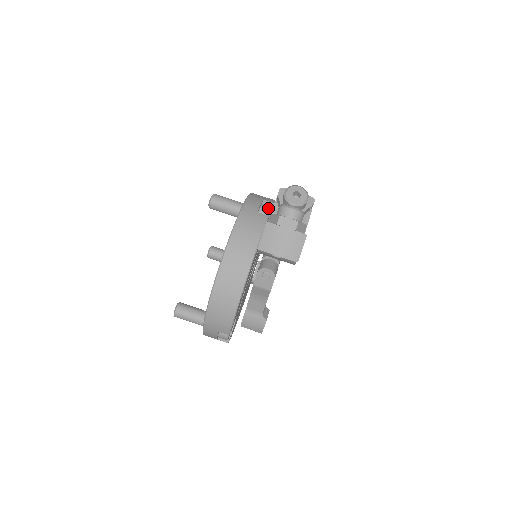
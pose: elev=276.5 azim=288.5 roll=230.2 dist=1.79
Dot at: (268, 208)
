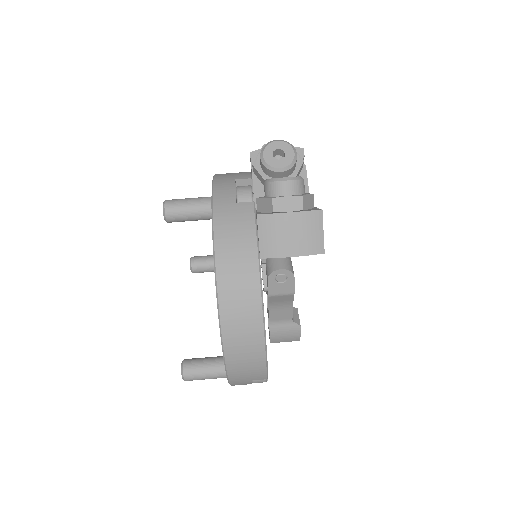
Dot at: (248, 190)
